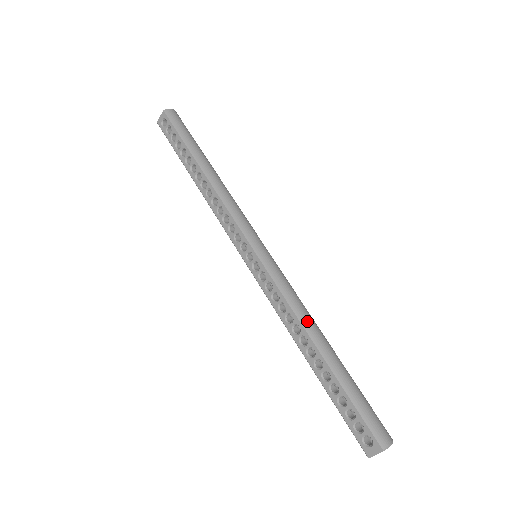
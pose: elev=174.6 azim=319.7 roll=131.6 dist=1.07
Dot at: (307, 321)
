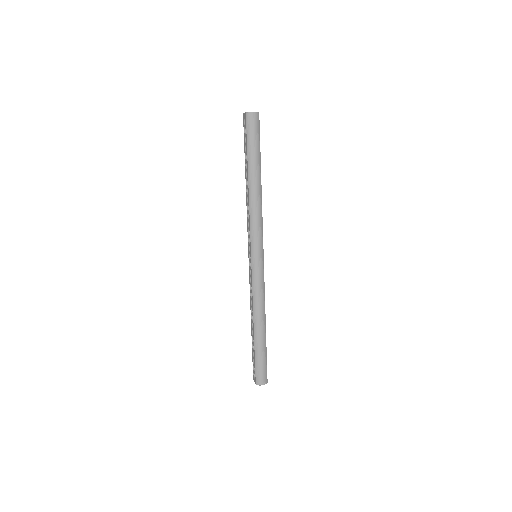
Dot at: (257, 312)
